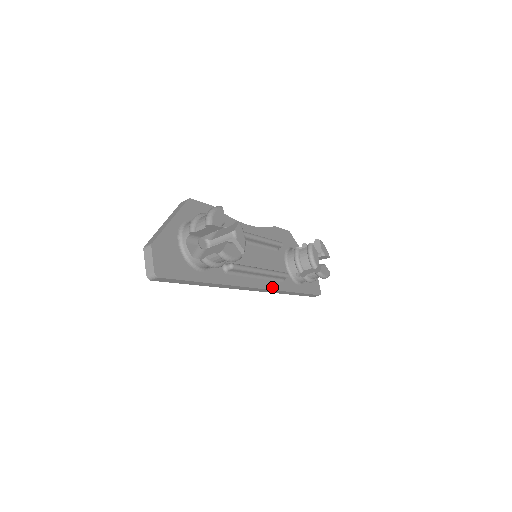
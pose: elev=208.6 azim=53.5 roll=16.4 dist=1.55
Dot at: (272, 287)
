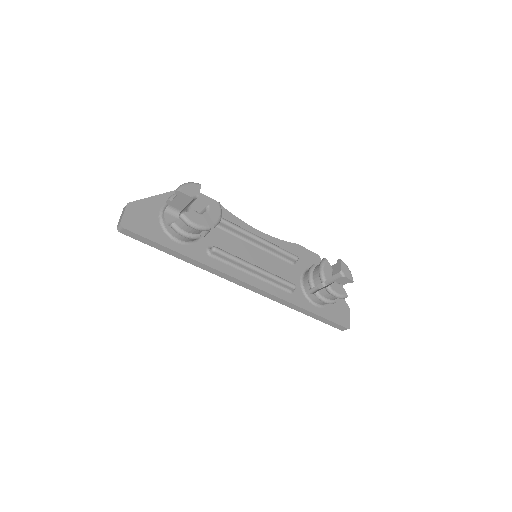
Dot at: (271, 291)
